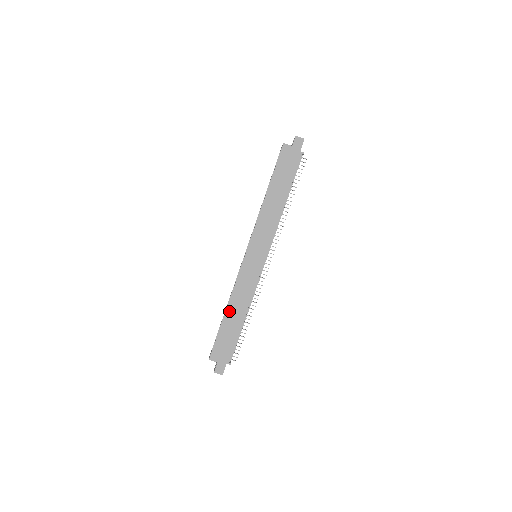
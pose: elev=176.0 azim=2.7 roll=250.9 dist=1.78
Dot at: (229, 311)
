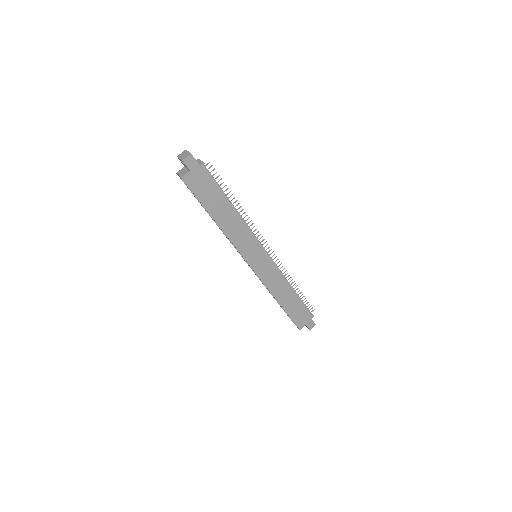
Dot at: (281, 301)
